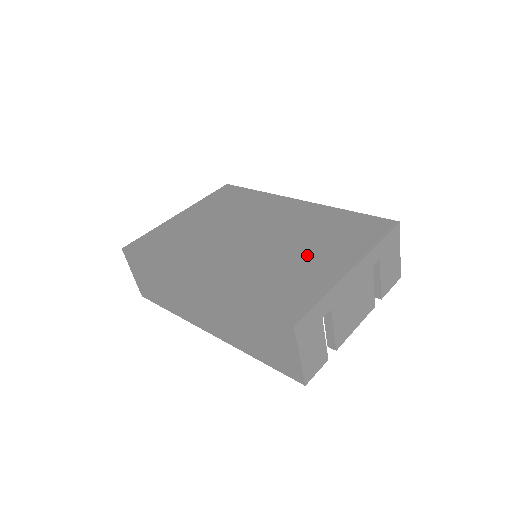
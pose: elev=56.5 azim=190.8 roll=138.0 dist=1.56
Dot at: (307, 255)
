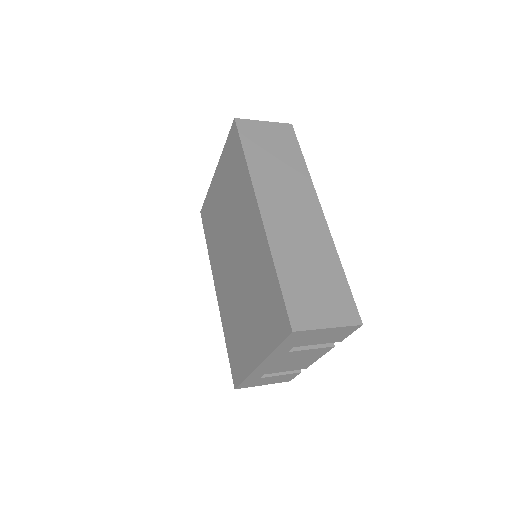
Dot at: (247, 321)
